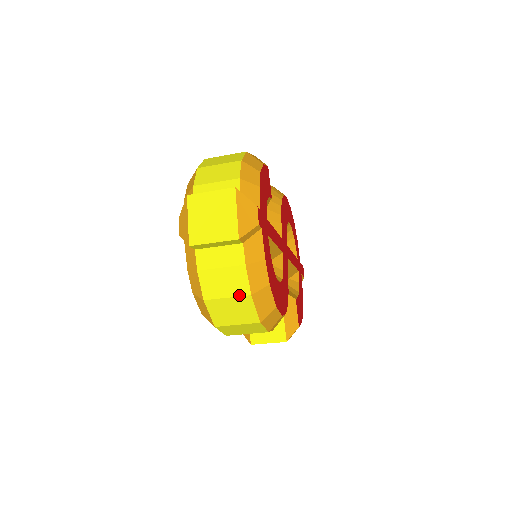
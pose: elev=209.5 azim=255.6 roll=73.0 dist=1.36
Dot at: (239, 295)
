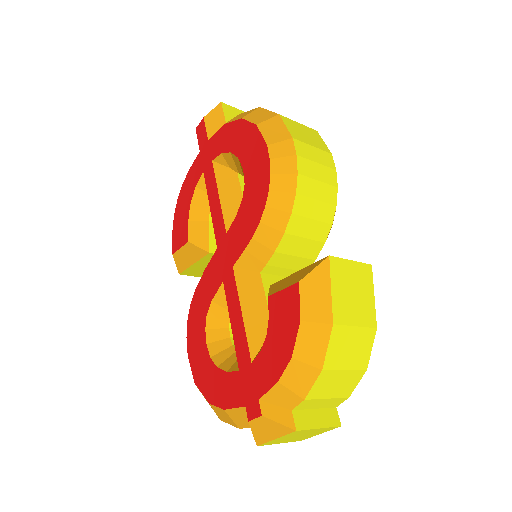
Dot at: occluded
